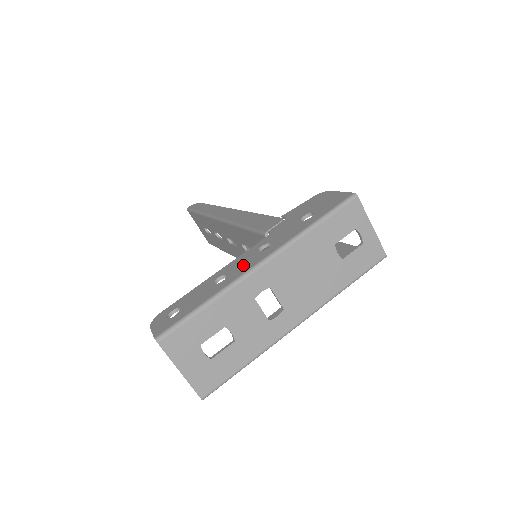
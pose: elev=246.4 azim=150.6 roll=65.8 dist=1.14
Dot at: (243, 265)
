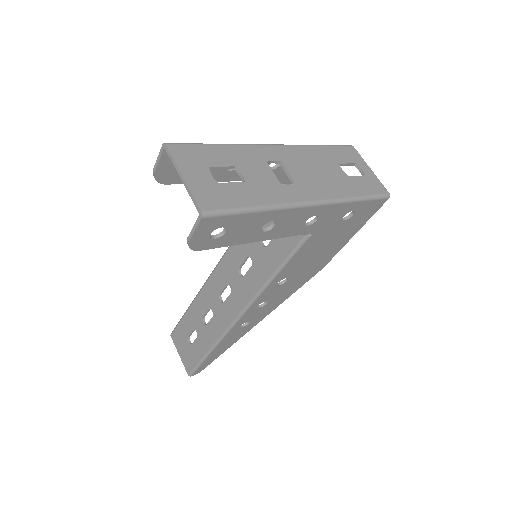
Dot at: occluded
